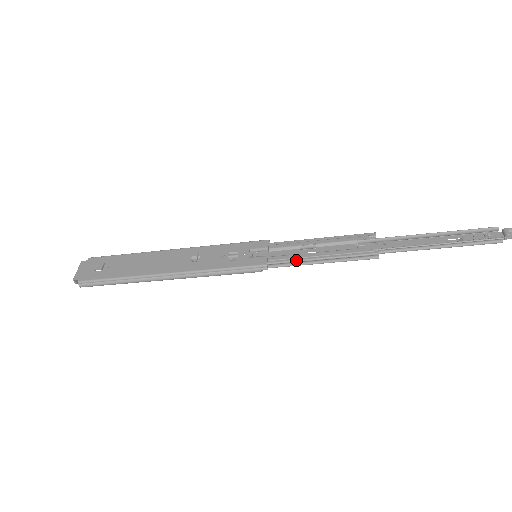
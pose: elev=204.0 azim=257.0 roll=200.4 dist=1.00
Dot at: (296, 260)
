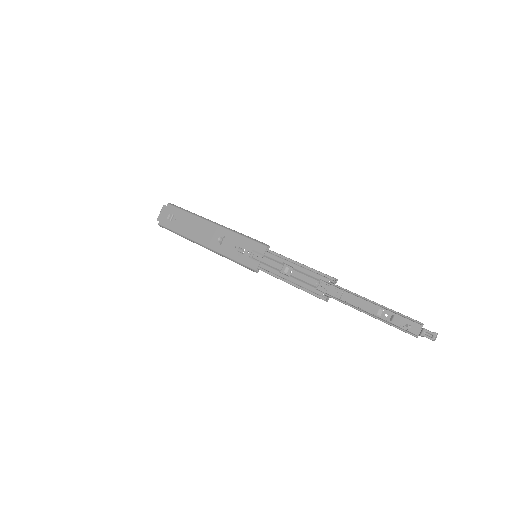
Dot at: (274, 276)
